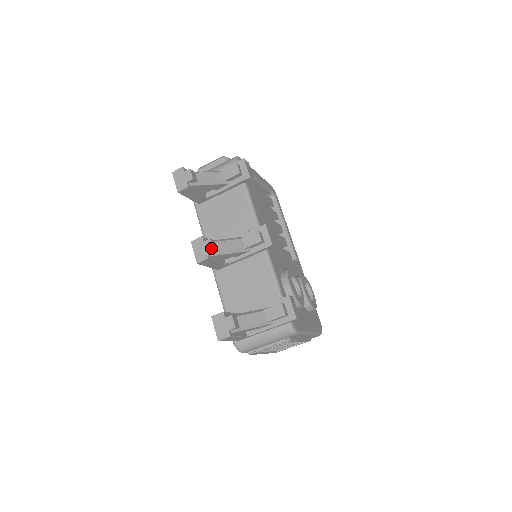
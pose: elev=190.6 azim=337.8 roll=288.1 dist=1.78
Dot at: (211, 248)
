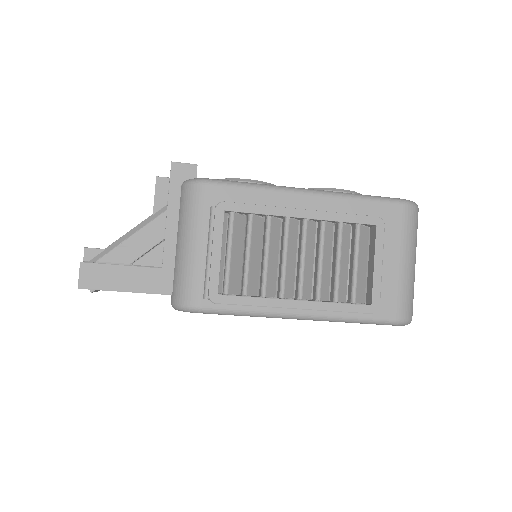
Dot at: occluded
